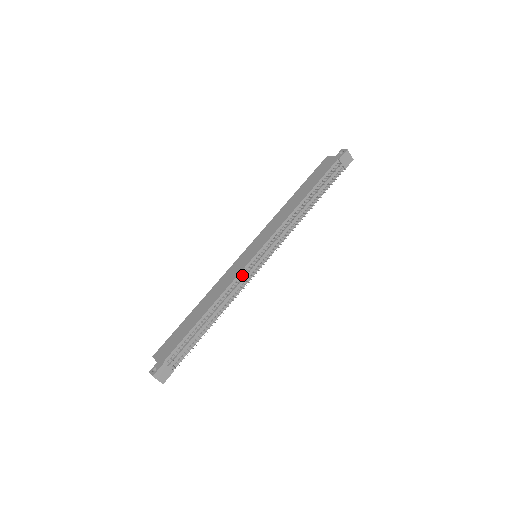
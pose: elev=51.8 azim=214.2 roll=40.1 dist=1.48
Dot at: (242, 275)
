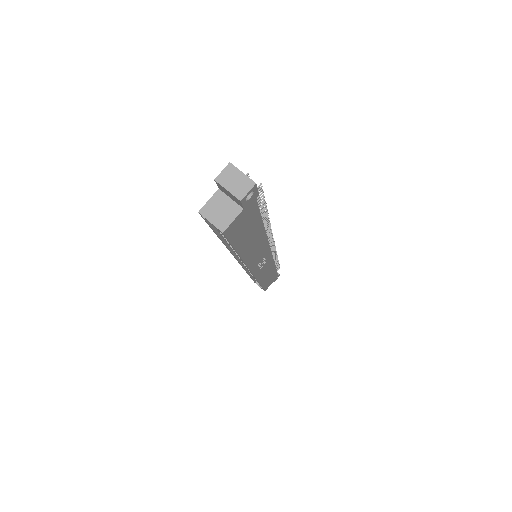
Dot at: occluded
